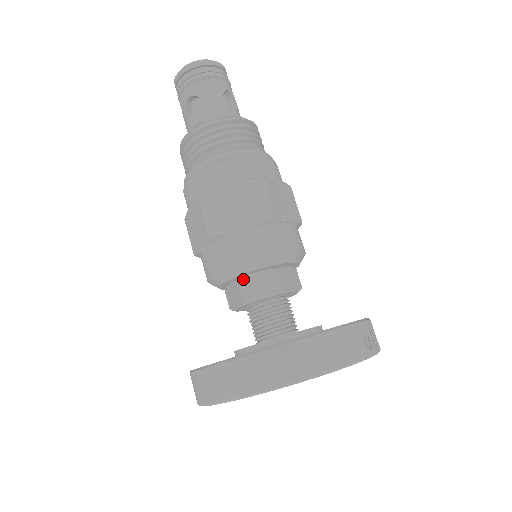
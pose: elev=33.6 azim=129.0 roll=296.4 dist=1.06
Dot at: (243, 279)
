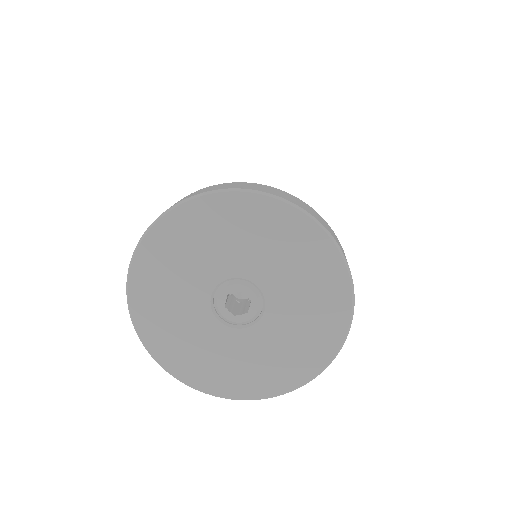
Dot at: occluded
